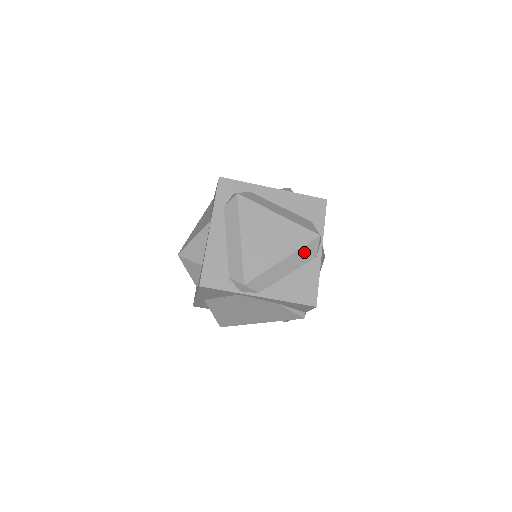
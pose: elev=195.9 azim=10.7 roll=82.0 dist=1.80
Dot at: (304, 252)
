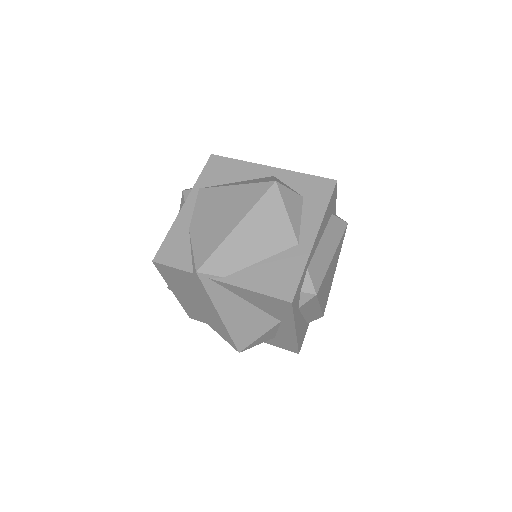
Dot at: occluded
